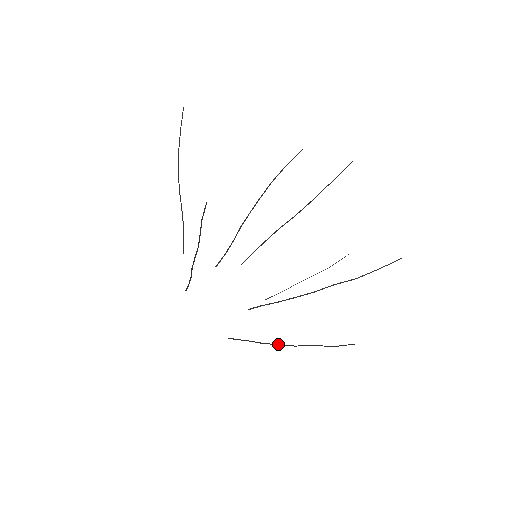
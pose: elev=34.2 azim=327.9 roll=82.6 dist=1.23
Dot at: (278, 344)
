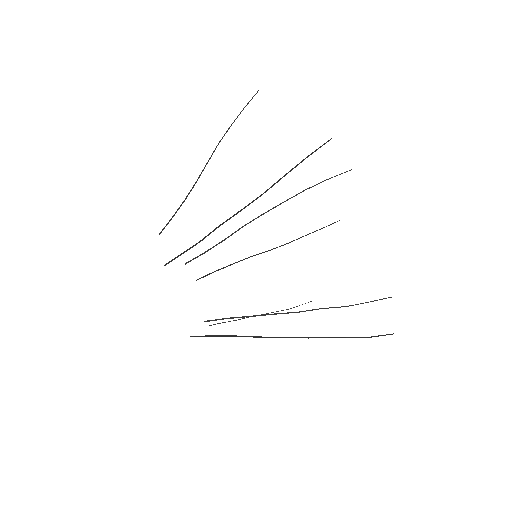
Dot at: (283, 337)
